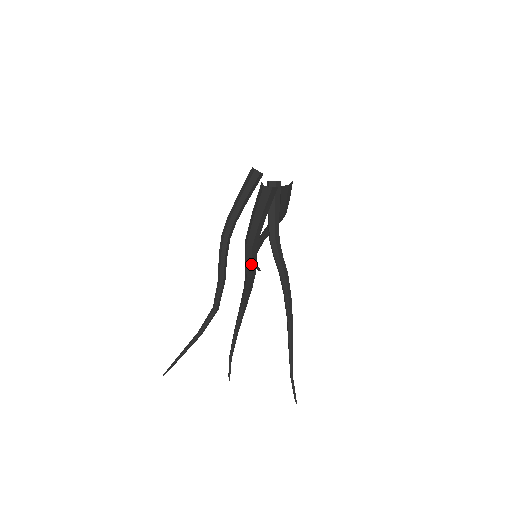
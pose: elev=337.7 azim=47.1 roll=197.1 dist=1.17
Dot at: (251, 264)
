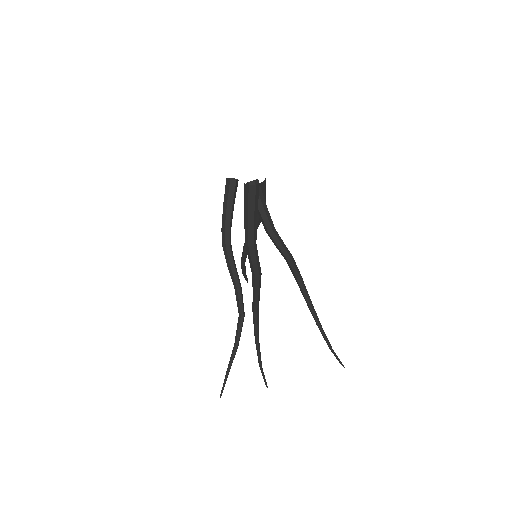
Dot at: (257, 263)
